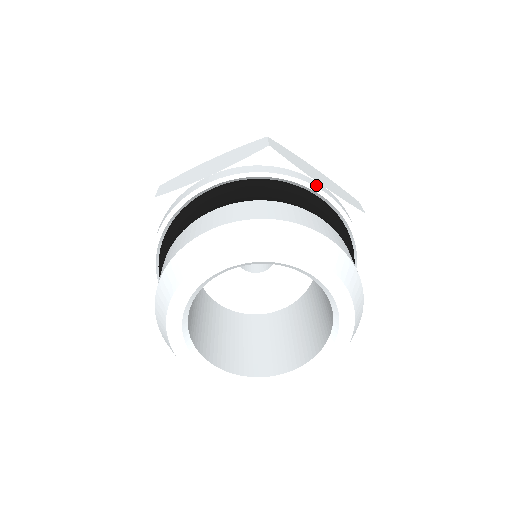
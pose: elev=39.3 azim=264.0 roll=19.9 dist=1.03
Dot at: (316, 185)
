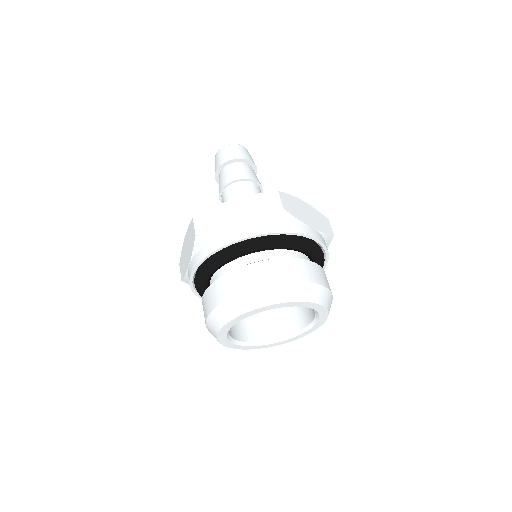
Dot at: (311, 234)
